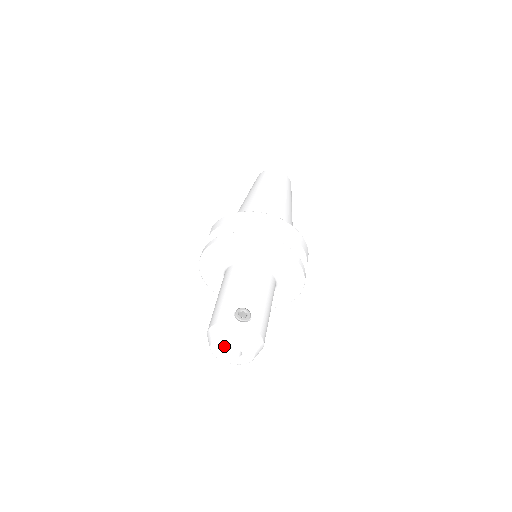
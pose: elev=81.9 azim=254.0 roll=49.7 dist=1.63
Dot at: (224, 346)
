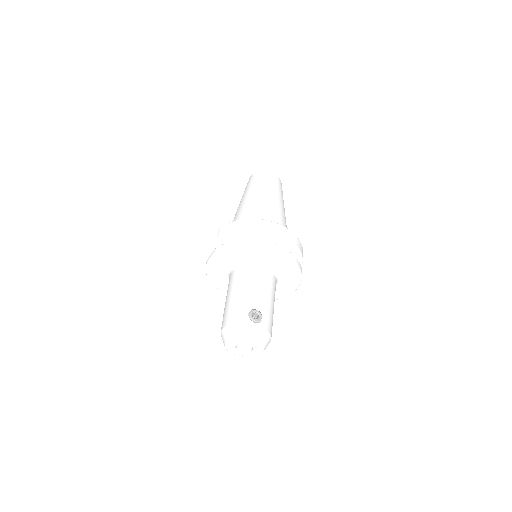
Dot at: (239, 343)
